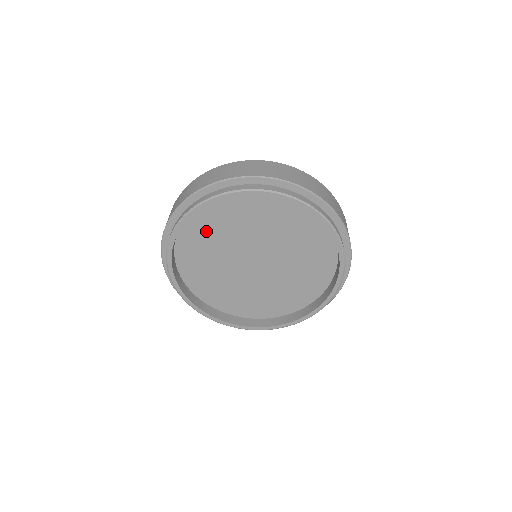
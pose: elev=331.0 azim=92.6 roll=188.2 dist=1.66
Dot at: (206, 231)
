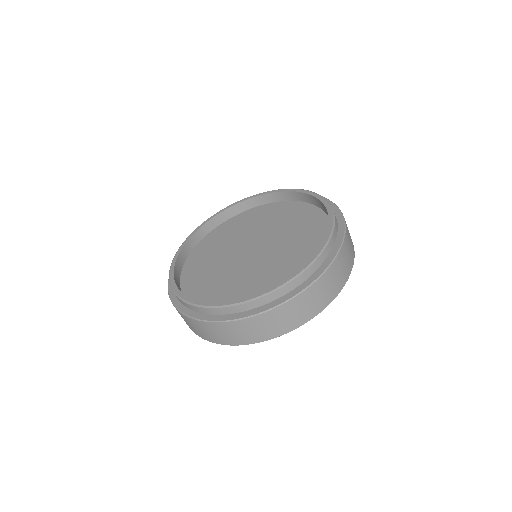
Dot at: (234, 228)
